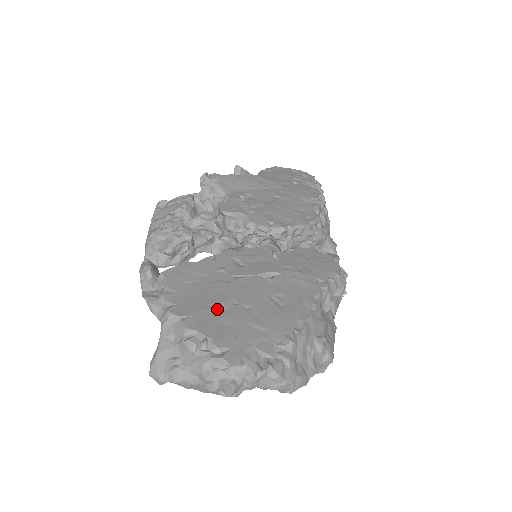
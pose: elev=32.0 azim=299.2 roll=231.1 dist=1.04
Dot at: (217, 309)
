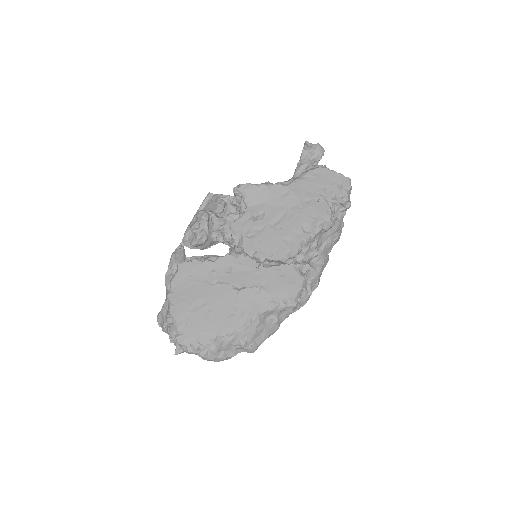
Dot at: (191, 305)
